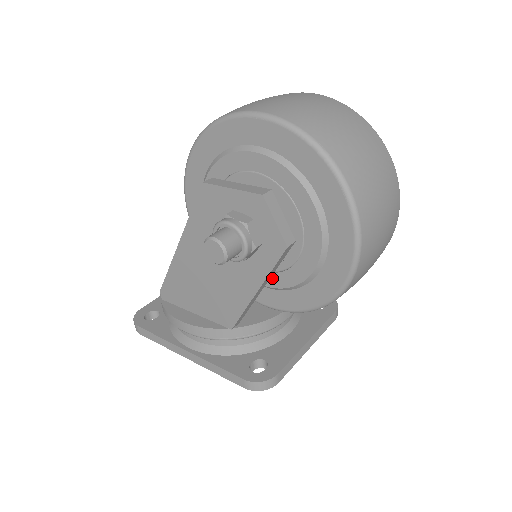
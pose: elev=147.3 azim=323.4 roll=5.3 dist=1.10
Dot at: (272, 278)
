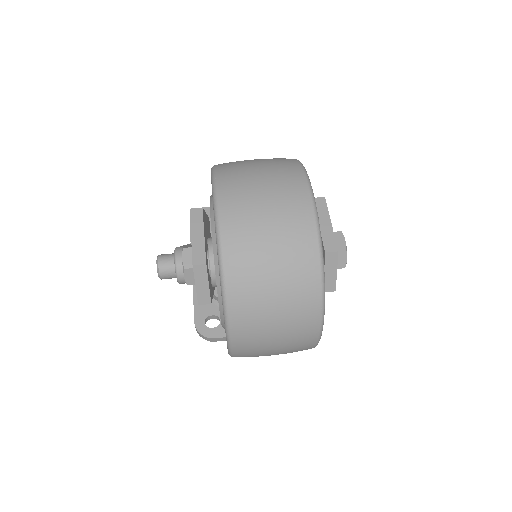
Dot at: occluded
